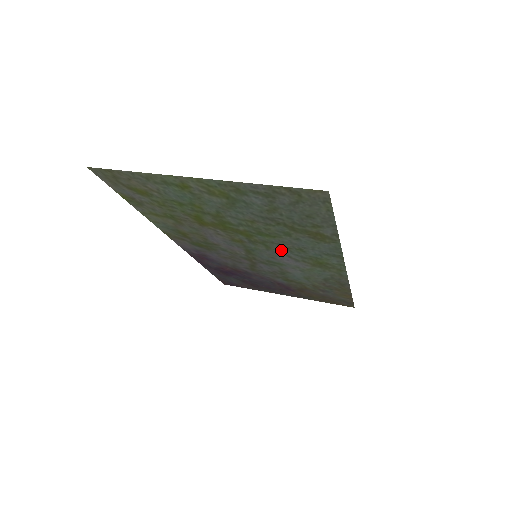
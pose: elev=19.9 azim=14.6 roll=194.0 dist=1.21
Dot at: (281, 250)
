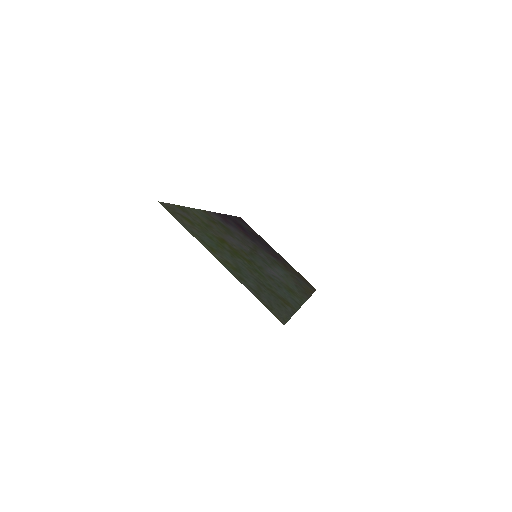
Dot at: (269, 274)
